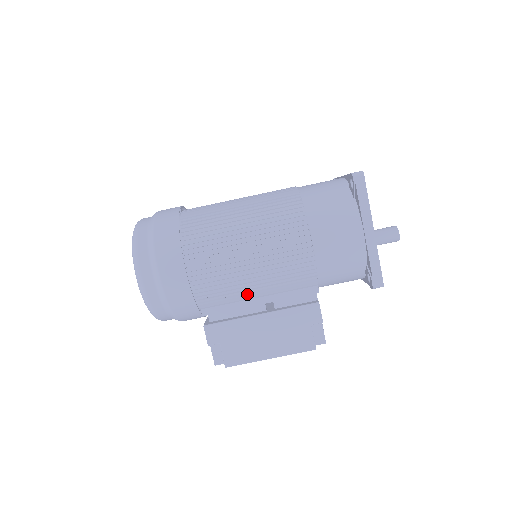
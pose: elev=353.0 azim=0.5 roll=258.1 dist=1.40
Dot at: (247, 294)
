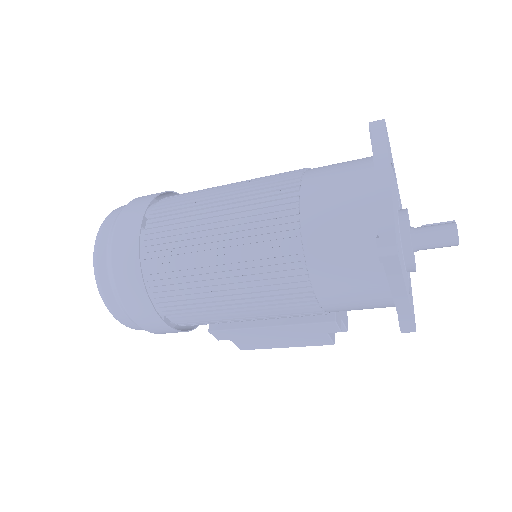
Dot at: occluded
